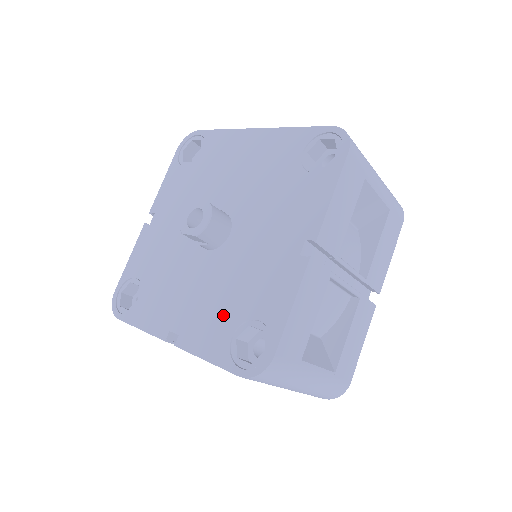
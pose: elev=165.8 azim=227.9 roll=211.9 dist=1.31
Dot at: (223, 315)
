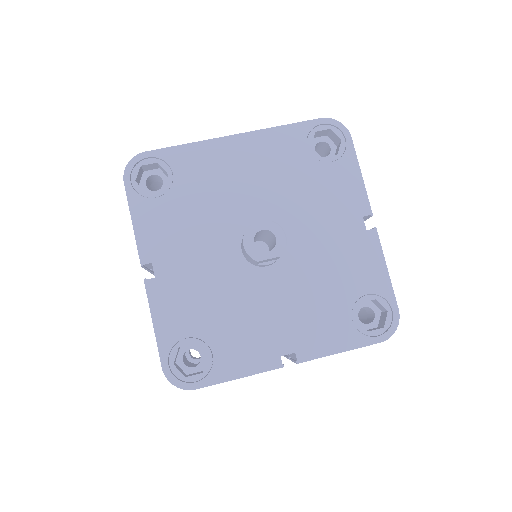
Dot at: (331, 309)
